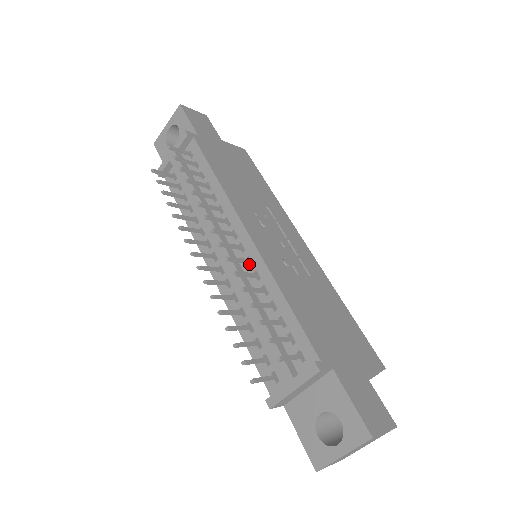
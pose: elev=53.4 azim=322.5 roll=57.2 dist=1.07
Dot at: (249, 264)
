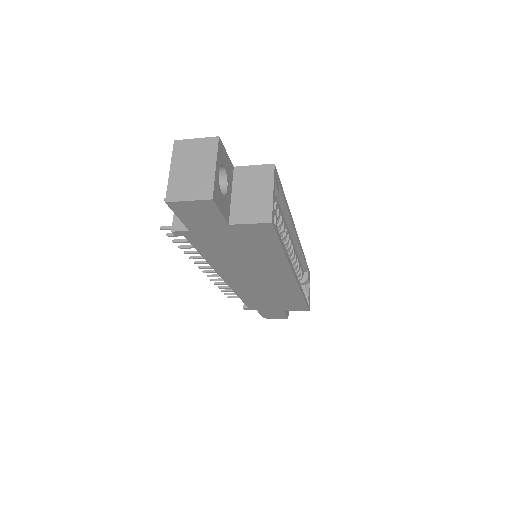
Dot at: occluded
